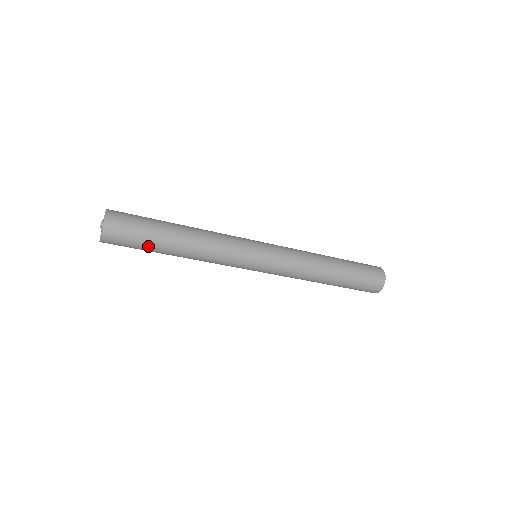
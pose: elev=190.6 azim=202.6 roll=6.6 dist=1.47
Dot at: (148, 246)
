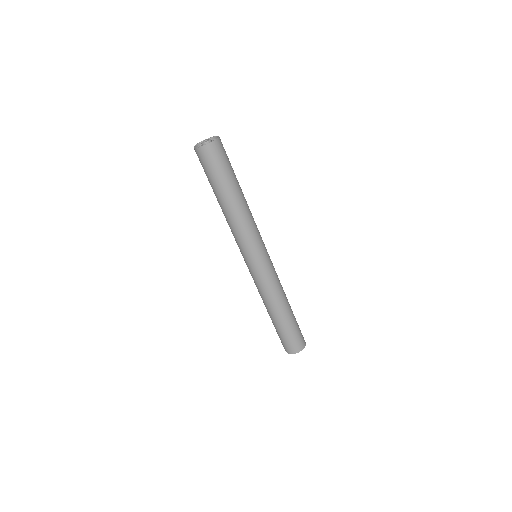
Dot at: (216, 182)
